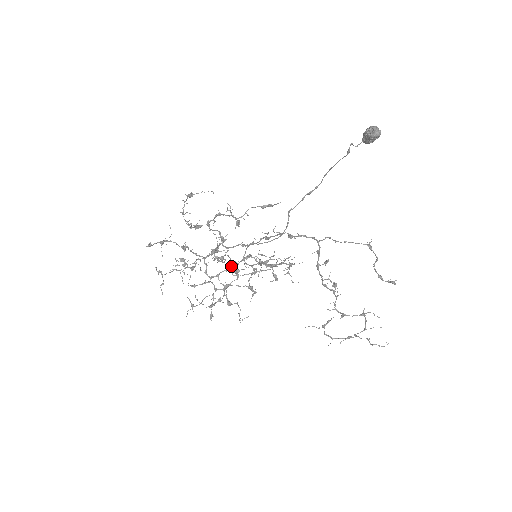
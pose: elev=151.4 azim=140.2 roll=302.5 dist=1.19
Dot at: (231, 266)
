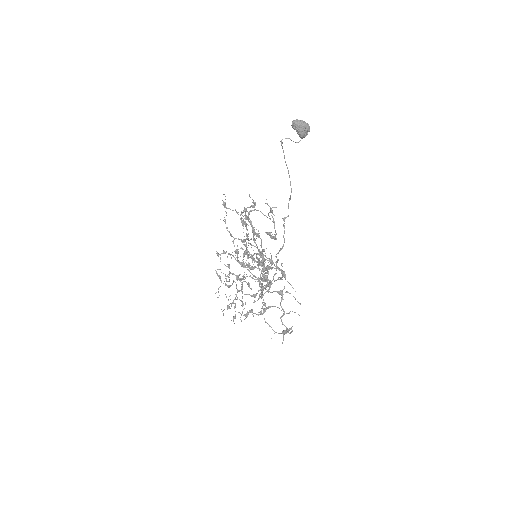
Dot at: (269, 286)
